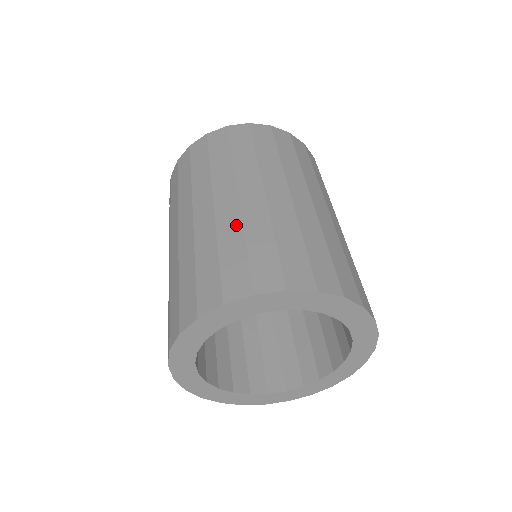
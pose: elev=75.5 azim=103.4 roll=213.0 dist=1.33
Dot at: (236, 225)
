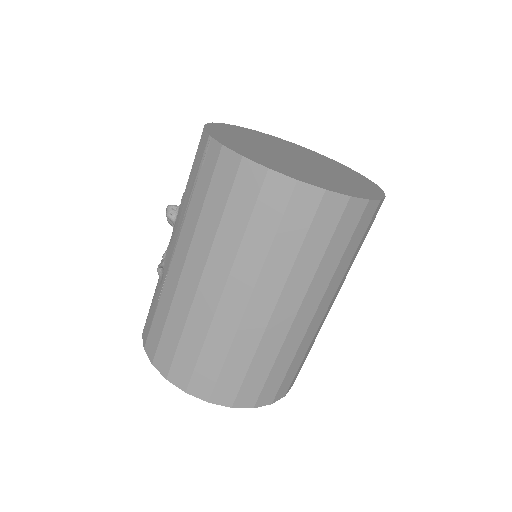
Dot at: (252, 345)
